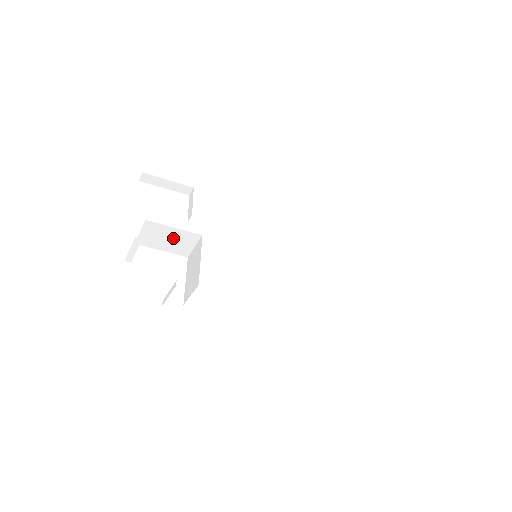
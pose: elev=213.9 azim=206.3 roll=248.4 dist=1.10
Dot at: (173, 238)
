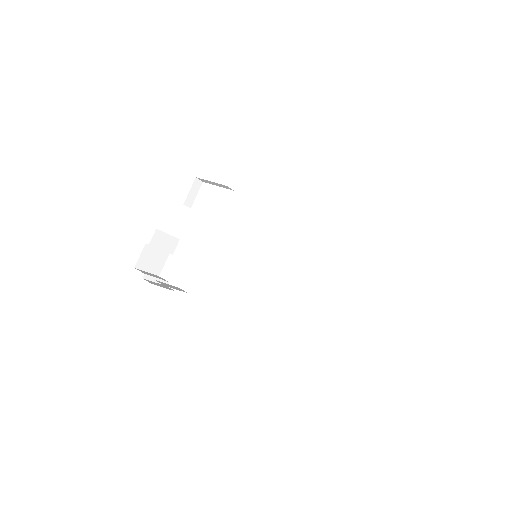
Dot at: occluded
